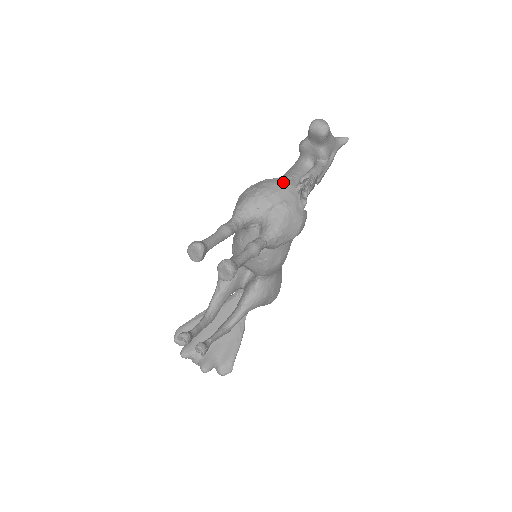
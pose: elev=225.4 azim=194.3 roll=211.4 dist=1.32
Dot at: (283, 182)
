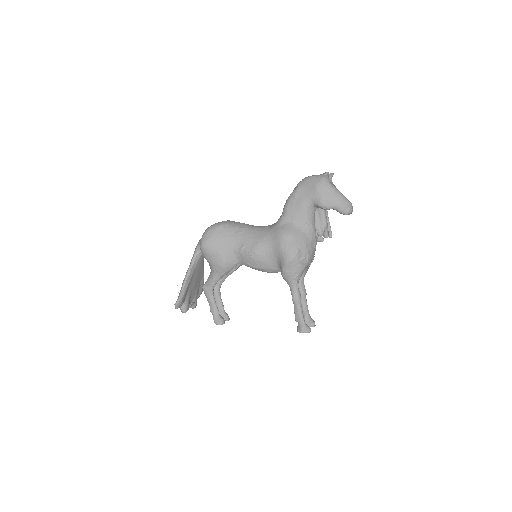
Dot at: (316, 244)
